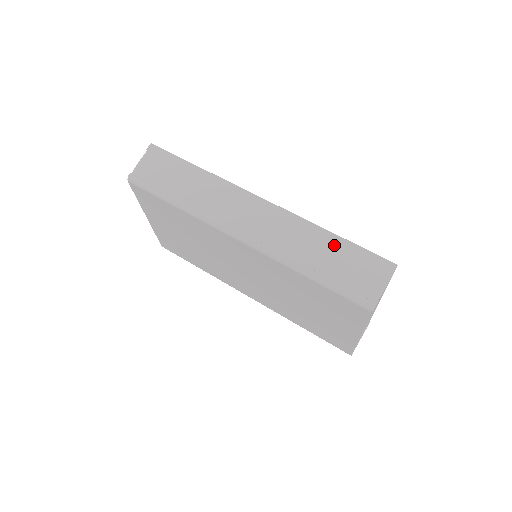
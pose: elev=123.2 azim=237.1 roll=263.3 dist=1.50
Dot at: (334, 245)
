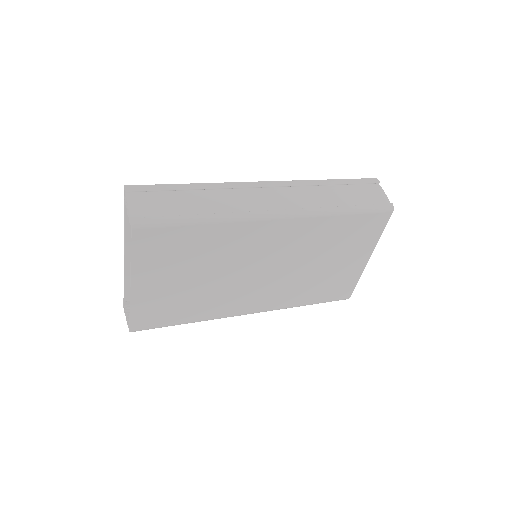
Dot at: (337, 186)
